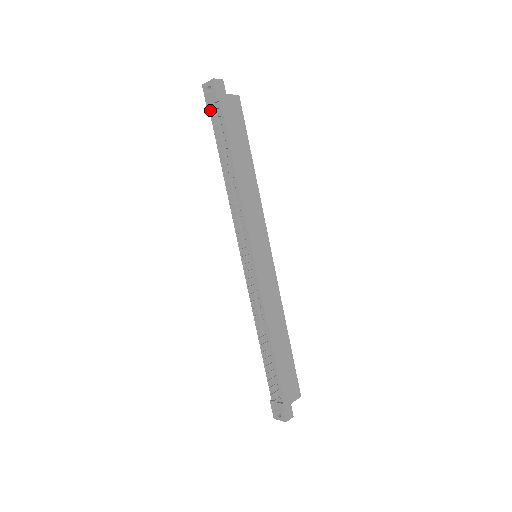
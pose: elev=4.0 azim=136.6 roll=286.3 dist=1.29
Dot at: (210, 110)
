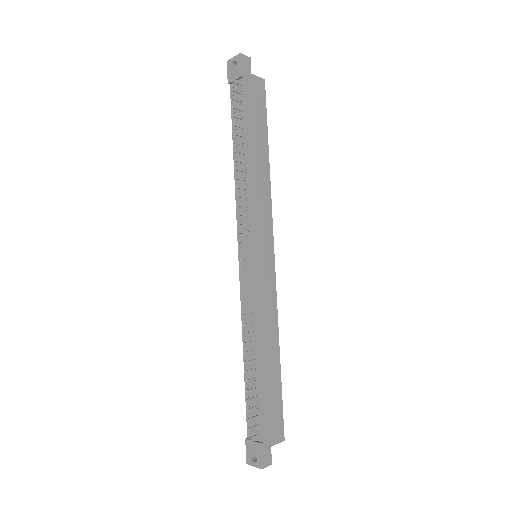
Dot at: (231, 88)
